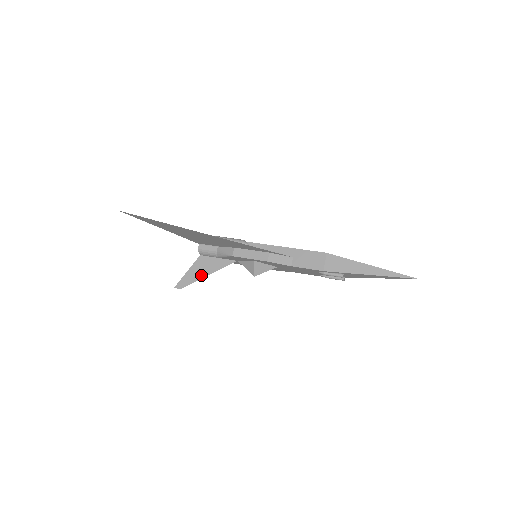
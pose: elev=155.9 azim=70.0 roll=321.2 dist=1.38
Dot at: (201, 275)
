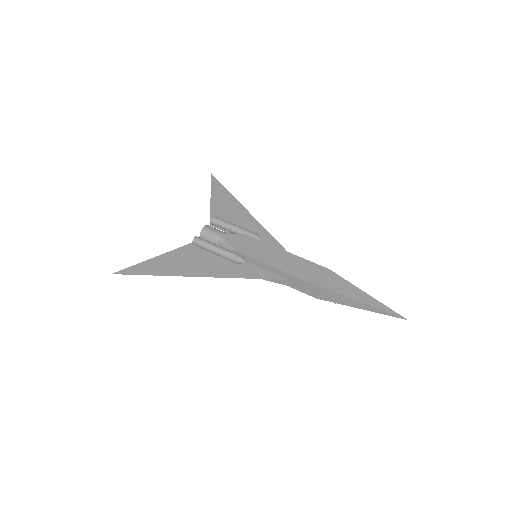
Dot at: occluded
